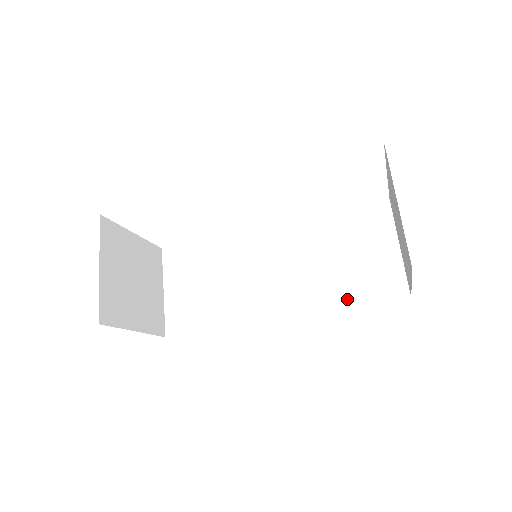
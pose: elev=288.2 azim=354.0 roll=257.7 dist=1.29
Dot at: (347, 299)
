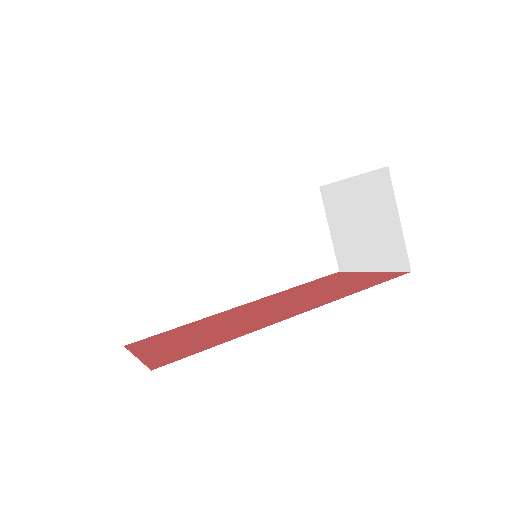
Dot at: (297, 278)
